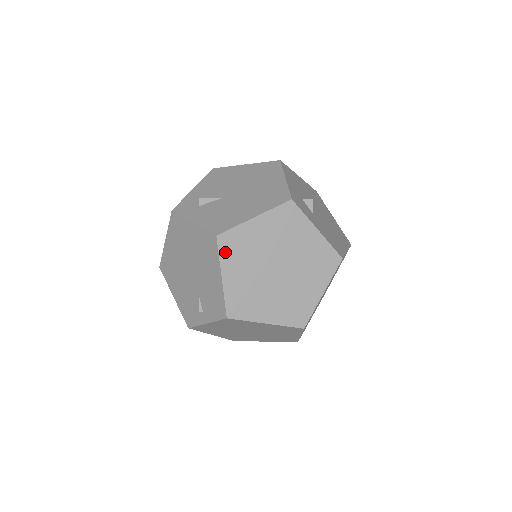
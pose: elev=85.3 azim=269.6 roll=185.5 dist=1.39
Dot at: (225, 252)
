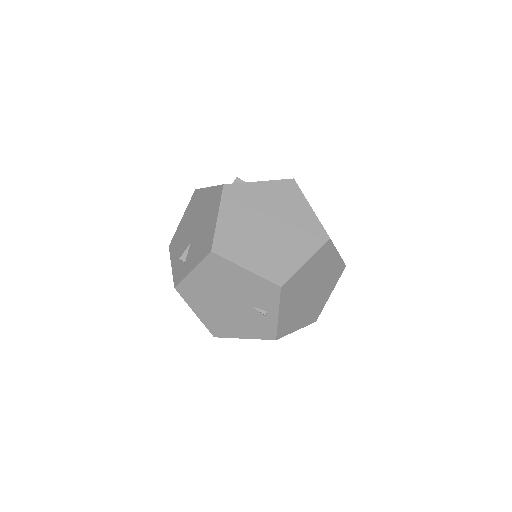
Dot at: (228, 254)
